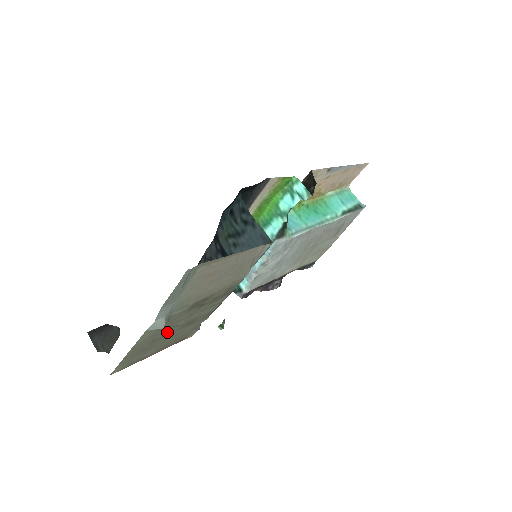
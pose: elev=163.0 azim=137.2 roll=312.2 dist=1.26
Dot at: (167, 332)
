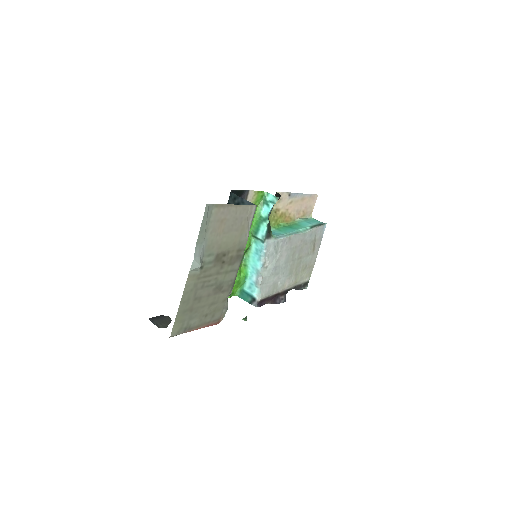
Dot at: (204, 291)
